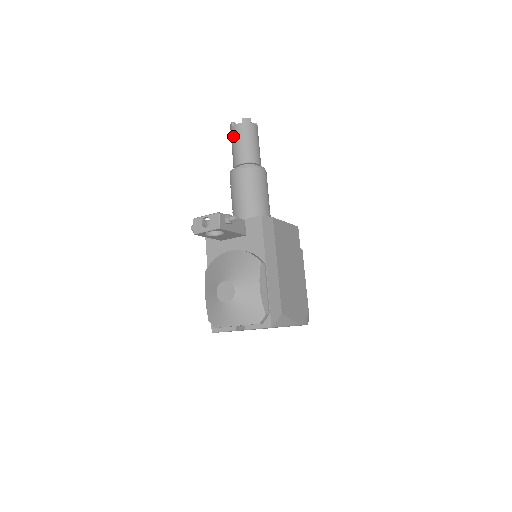
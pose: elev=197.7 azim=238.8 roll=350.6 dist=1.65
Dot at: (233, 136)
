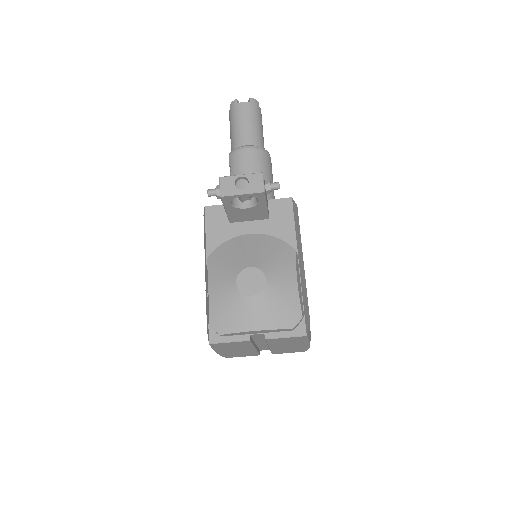
Dot at: (237, 114)
